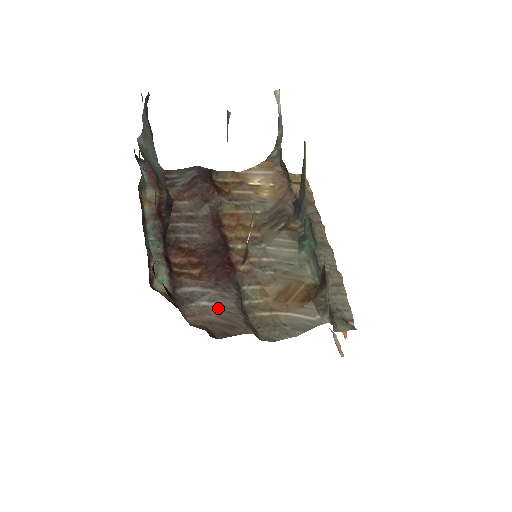
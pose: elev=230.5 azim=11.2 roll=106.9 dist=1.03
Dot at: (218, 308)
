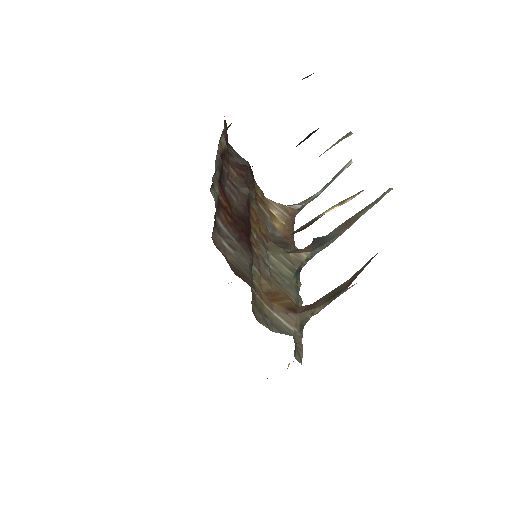
Dot at: (235, 256)
